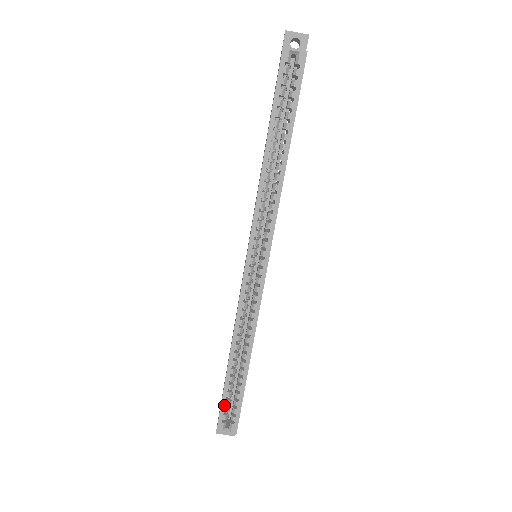
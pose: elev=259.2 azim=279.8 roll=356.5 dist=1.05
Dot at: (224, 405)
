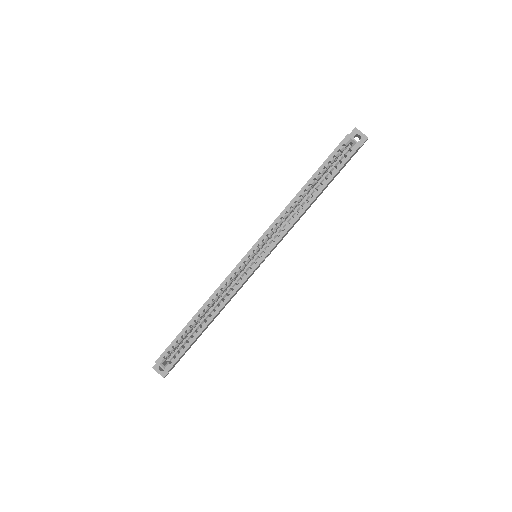
Dot at: (172, 345)
